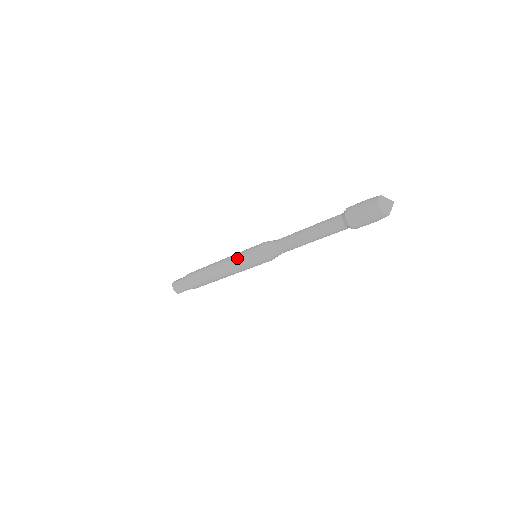
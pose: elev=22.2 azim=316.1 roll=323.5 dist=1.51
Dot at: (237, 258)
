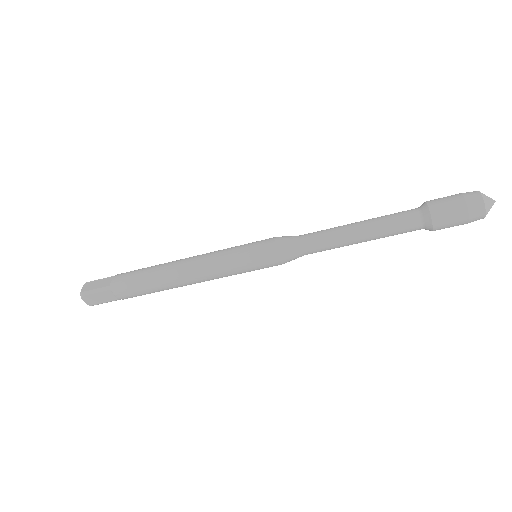
Dot at: (228, 263)
